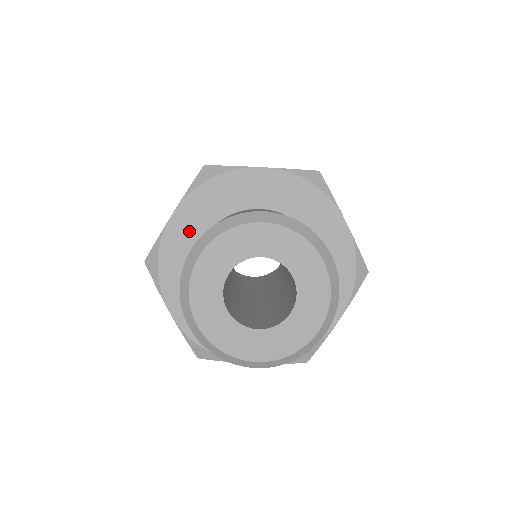
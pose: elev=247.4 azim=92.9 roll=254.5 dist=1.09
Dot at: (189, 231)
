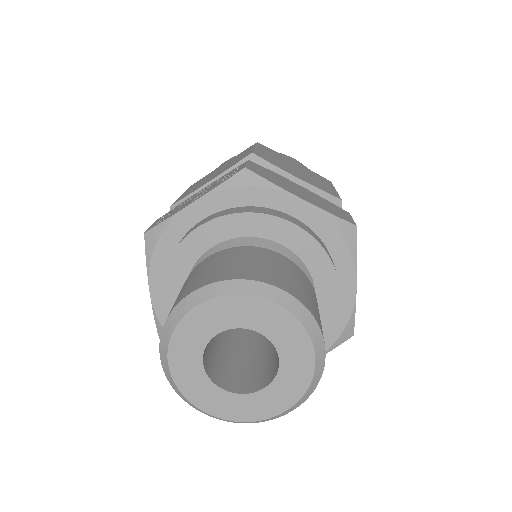
Dot at: (169, 303)
